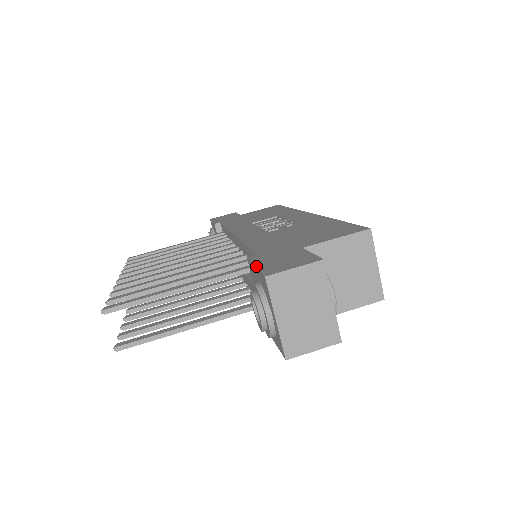
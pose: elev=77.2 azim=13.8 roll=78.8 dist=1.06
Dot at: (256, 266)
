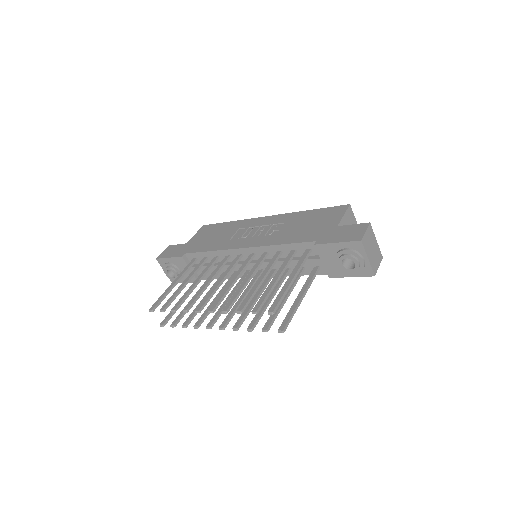
Dot at: (338, 242)
